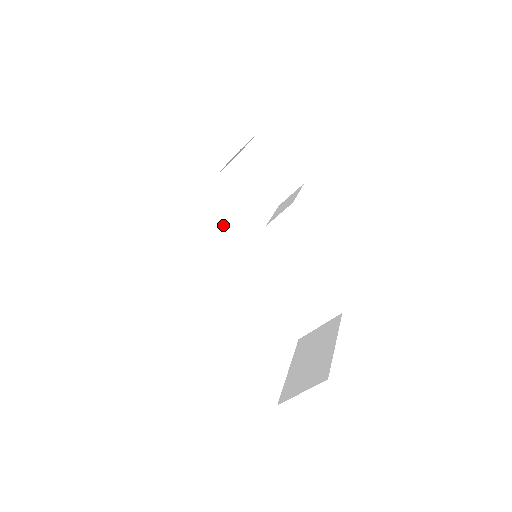
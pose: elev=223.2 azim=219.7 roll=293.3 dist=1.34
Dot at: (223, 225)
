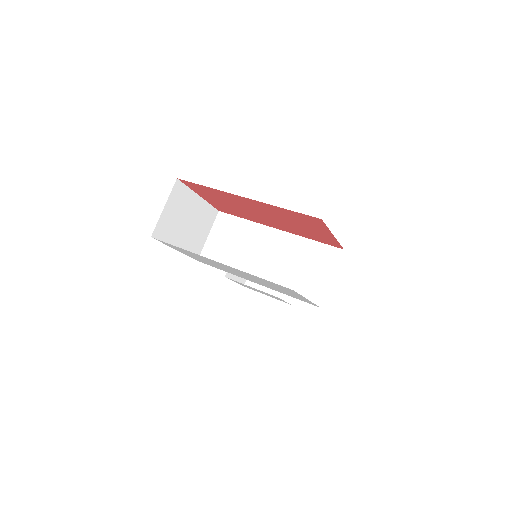
Dot at: (219, 231)
